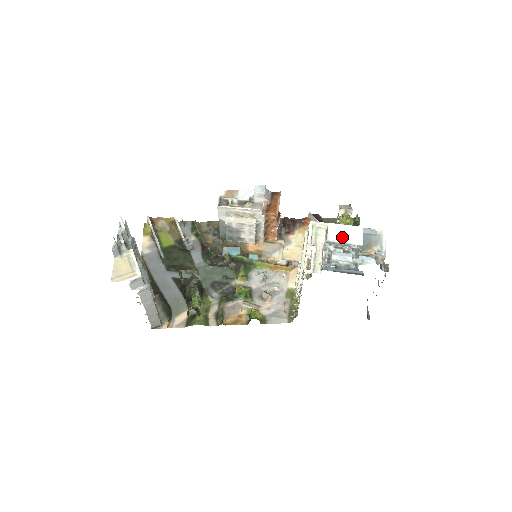
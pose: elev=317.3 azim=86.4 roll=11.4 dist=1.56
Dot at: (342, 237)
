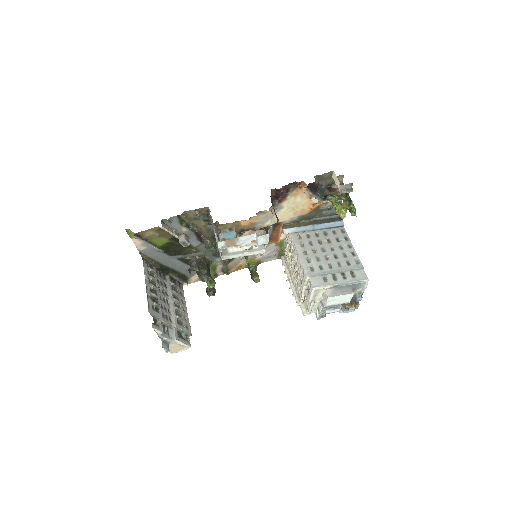
Dot at: (336, 303)
